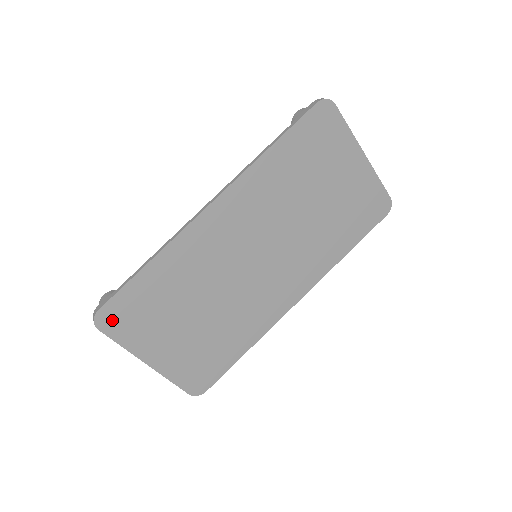
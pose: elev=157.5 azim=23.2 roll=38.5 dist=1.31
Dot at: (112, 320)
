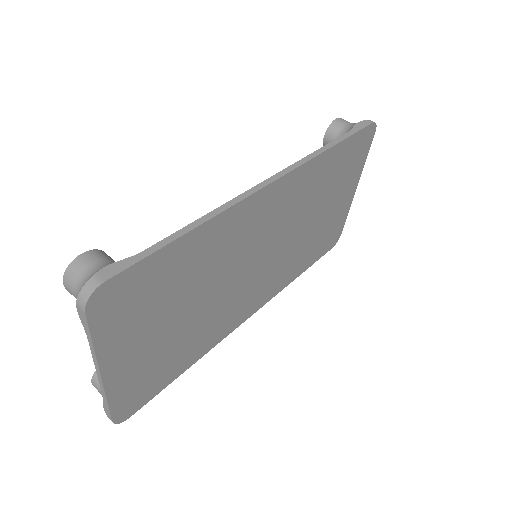
Dot at: (109, 301)
